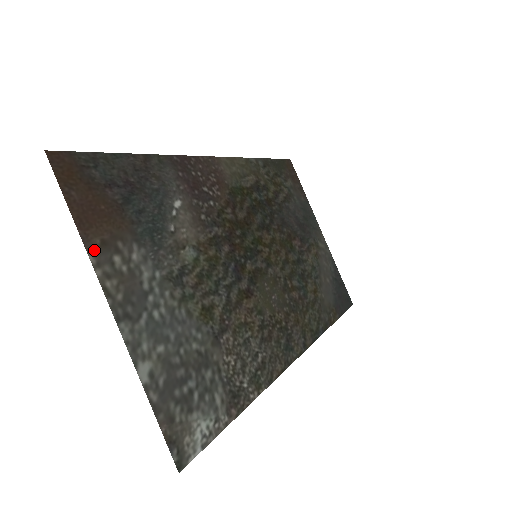
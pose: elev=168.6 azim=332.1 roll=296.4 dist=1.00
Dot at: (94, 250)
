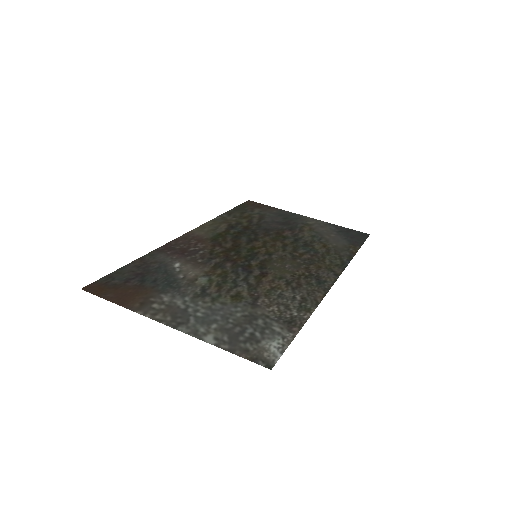
Dot at: (138, 309)
